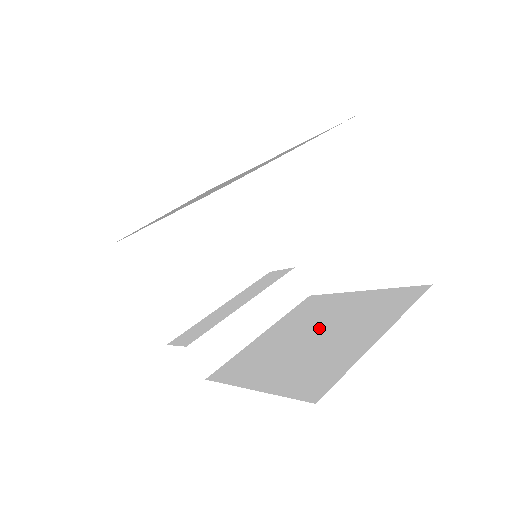
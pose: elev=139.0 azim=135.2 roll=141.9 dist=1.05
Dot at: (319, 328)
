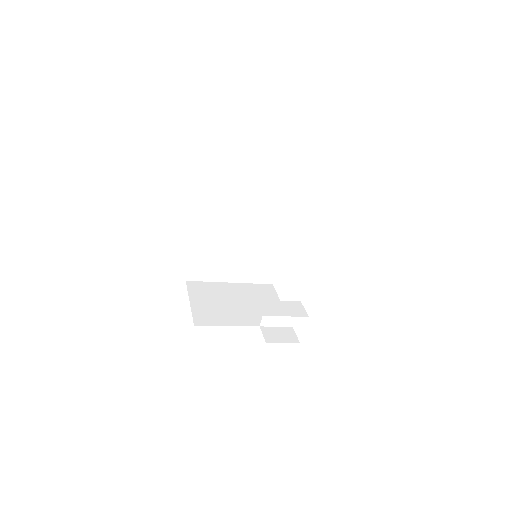
Dot at: occluded
